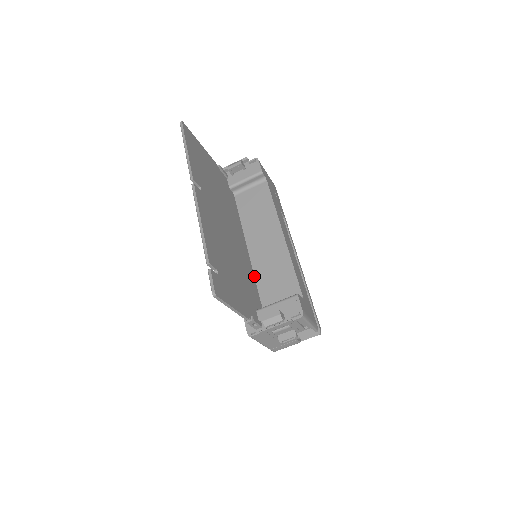
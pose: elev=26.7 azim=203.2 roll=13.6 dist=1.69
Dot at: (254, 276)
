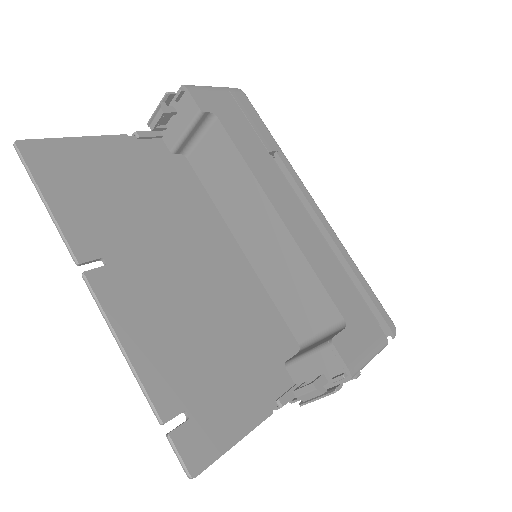
Dot at: (266, 290)
